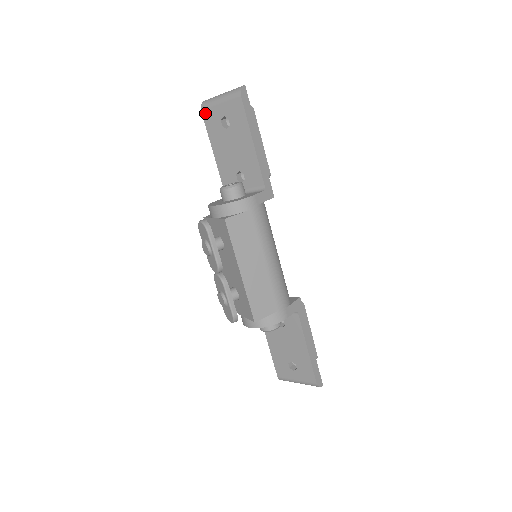
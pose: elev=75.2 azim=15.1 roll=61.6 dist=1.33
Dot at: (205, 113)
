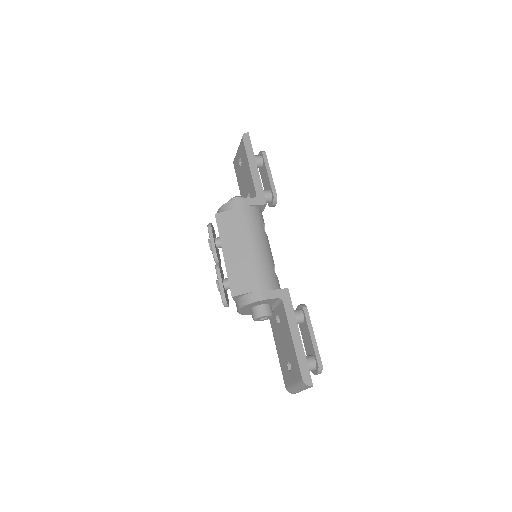
Dot at: (234, 163)
